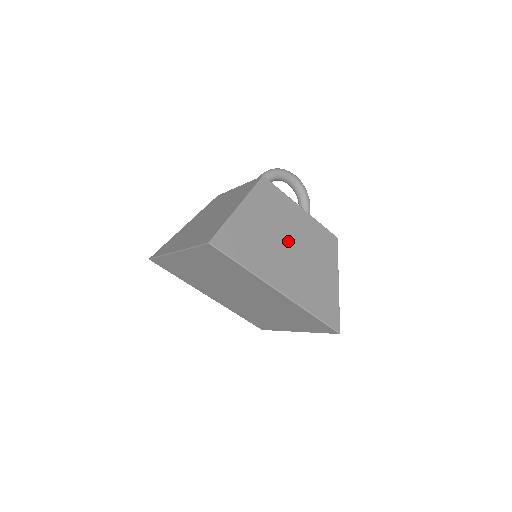
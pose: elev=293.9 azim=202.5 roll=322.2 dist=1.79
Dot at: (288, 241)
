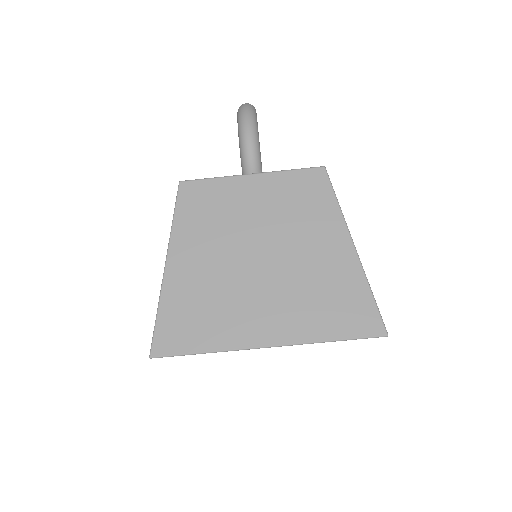
Dot at: occluded
